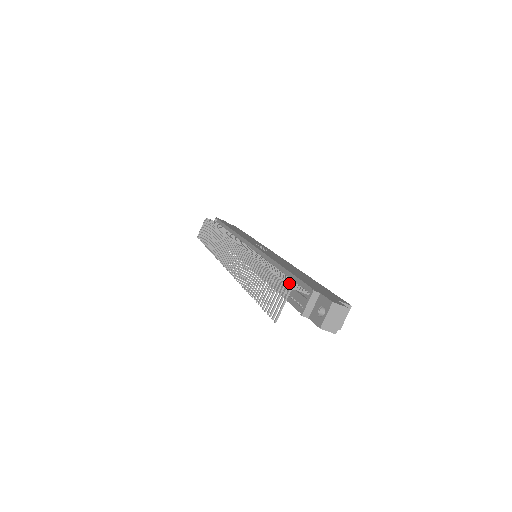
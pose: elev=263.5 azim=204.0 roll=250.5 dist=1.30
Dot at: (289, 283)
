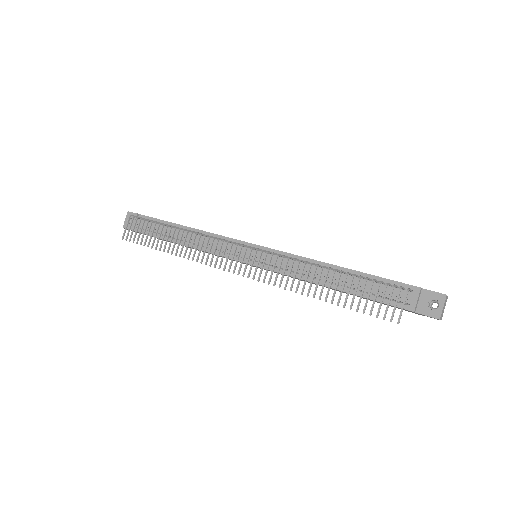
Dot at: occluded
